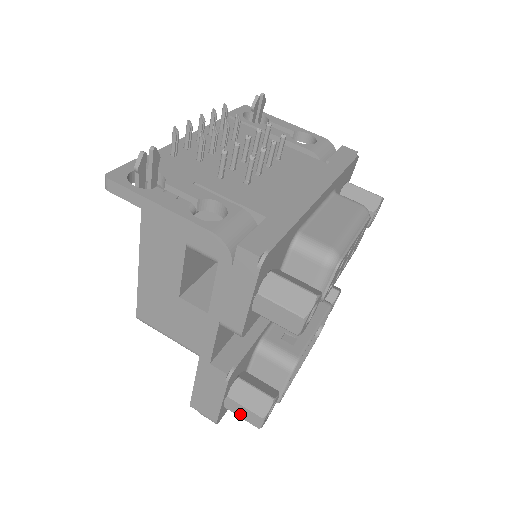
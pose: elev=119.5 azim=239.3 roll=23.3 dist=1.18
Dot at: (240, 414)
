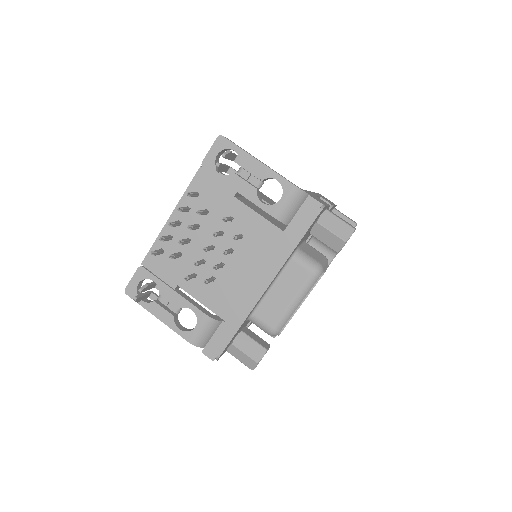
Dot at: occluded
